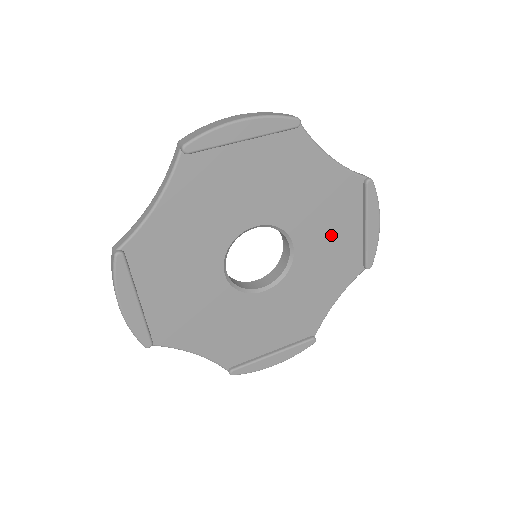
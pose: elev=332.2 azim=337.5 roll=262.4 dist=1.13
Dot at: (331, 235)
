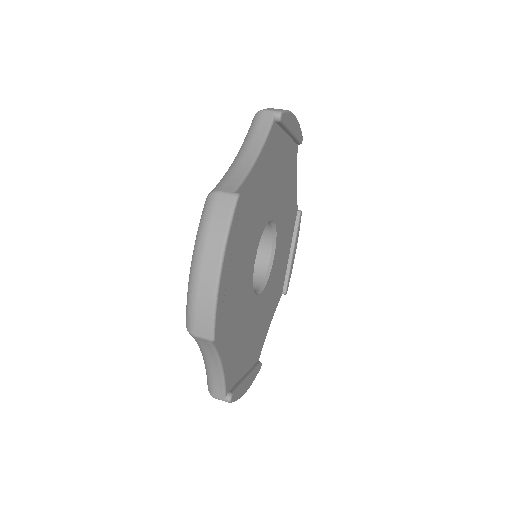
Dot at: (279, 175)
